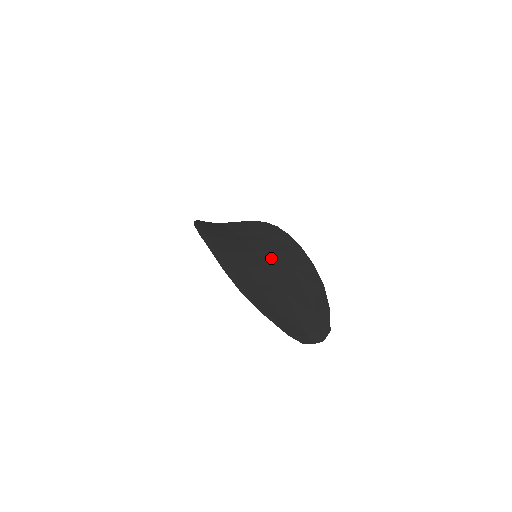
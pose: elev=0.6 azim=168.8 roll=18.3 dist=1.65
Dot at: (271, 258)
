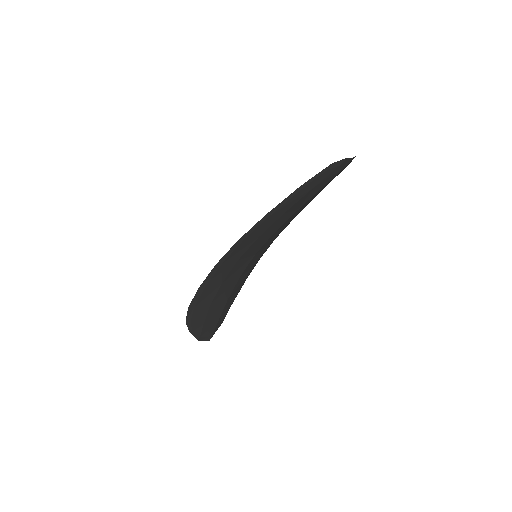
Dot at: occluded
